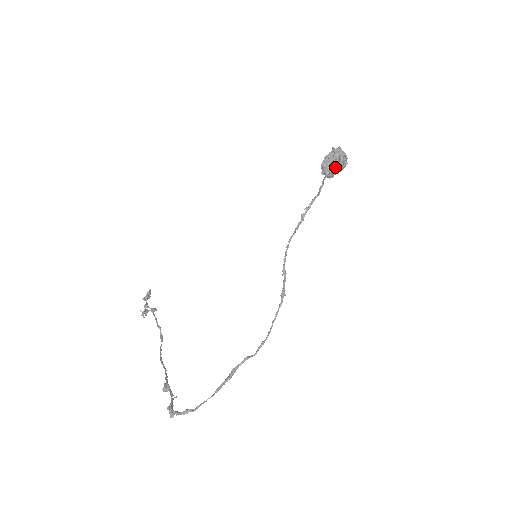
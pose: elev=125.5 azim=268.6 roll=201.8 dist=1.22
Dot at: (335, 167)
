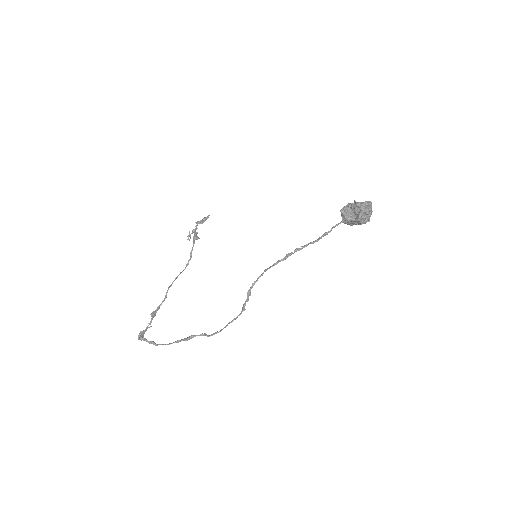
Dot at: (351, 220)
